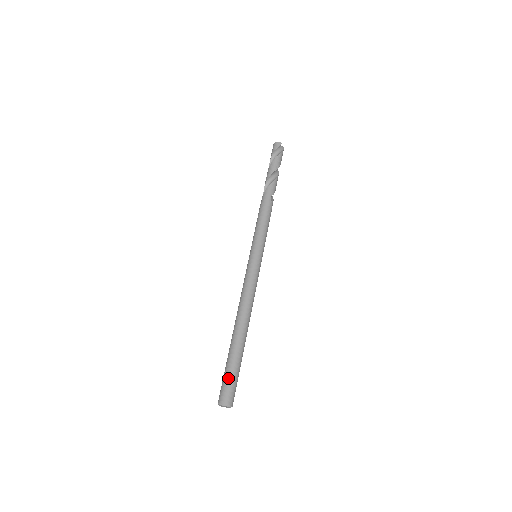
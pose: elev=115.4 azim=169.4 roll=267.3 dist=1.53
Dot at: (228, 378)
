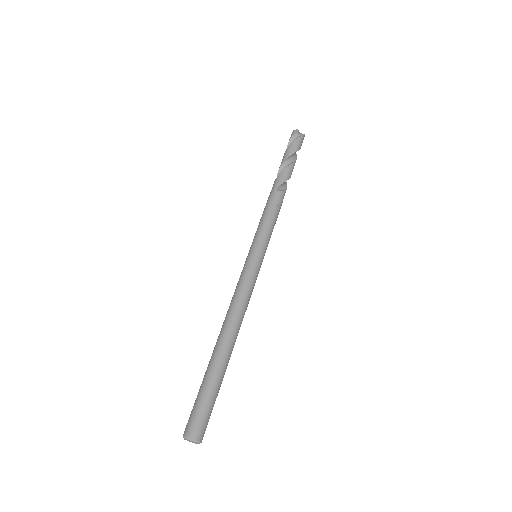
Dot at: (195, 403)
